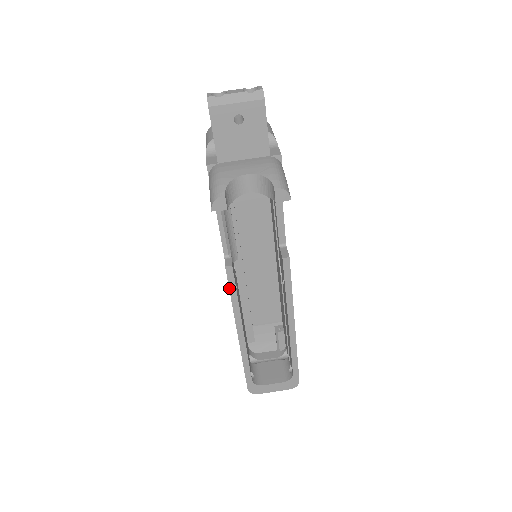
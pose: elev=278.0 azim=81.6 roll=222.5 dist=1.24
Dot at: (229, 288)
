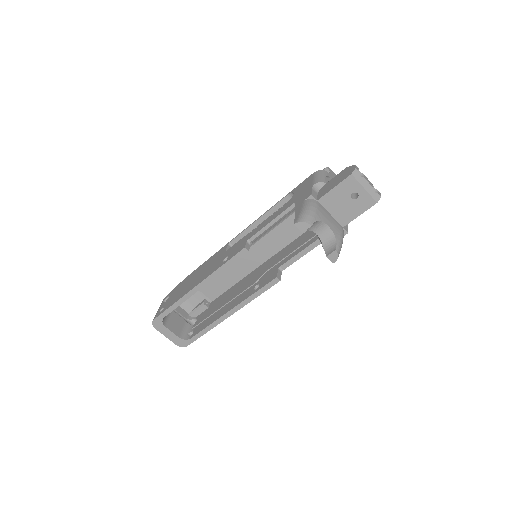
Dot at: (230, 259)
